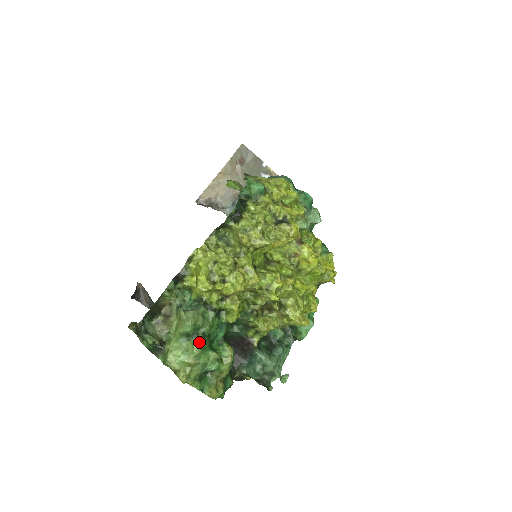
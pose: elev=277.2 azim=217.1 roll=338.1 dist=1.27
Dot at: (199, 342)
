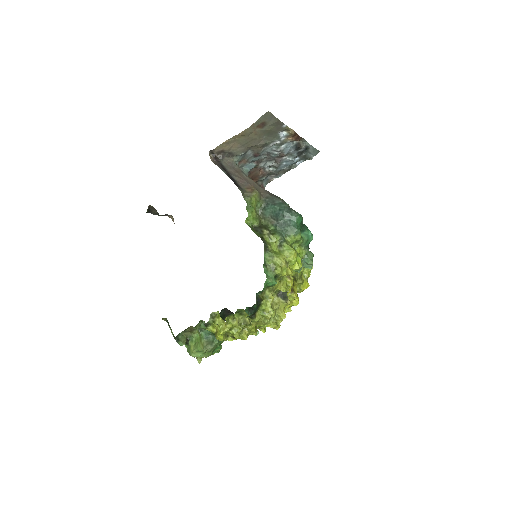
Dot at: (212, 352)
